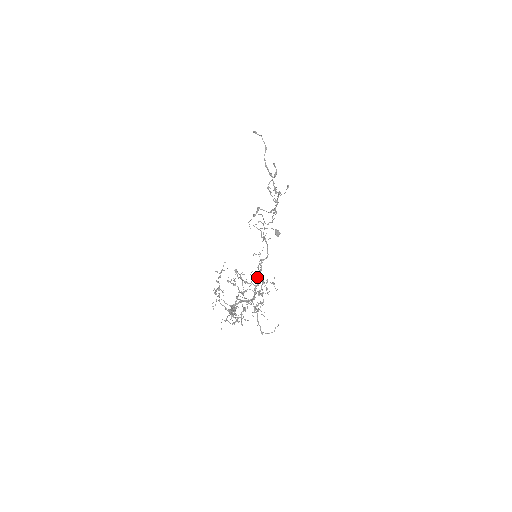
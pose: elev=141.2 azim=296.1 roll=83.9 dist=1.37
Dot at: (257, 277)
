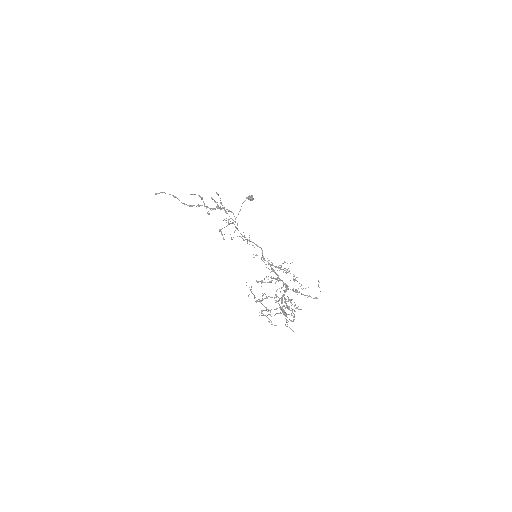
Dot at: occluded
